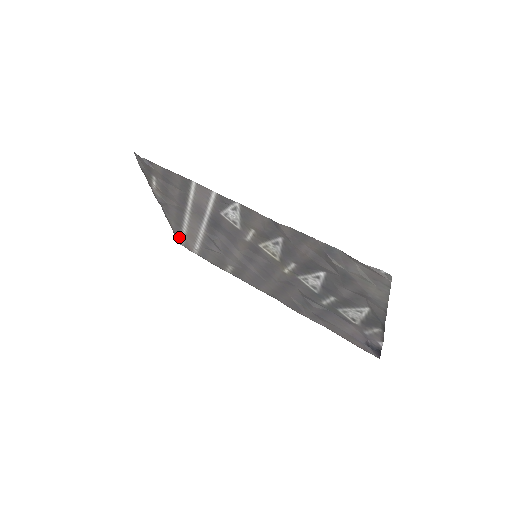
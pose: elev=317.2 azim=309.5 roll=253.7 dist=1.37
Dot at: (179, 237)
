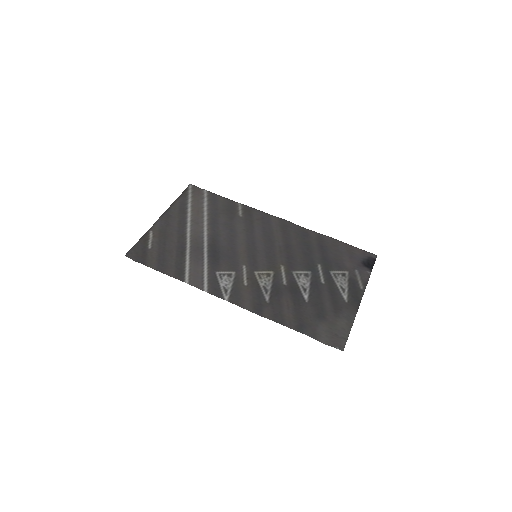
Dot at: (186, 194)
